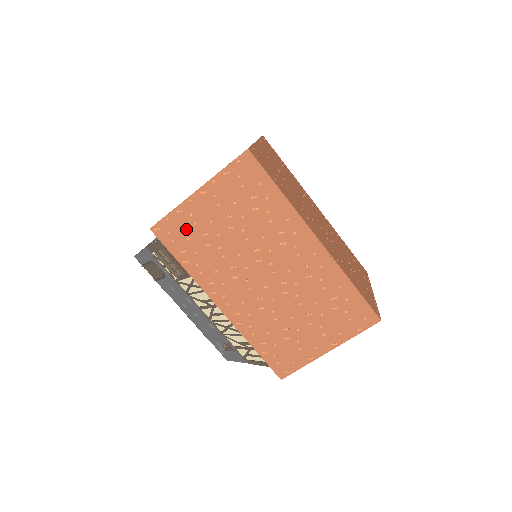
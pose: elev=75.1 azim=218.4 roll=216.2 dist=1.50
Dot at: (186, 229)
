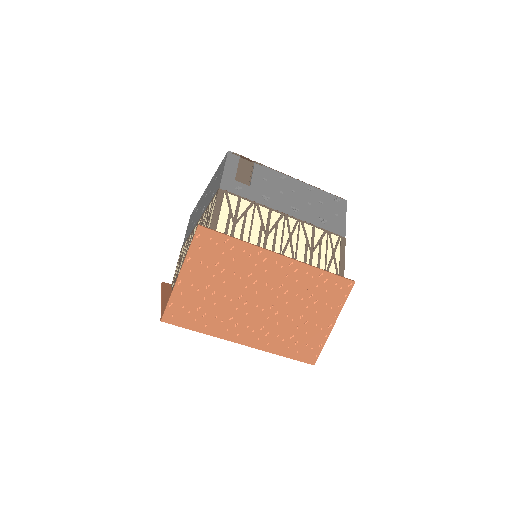
Dot at: occluded
